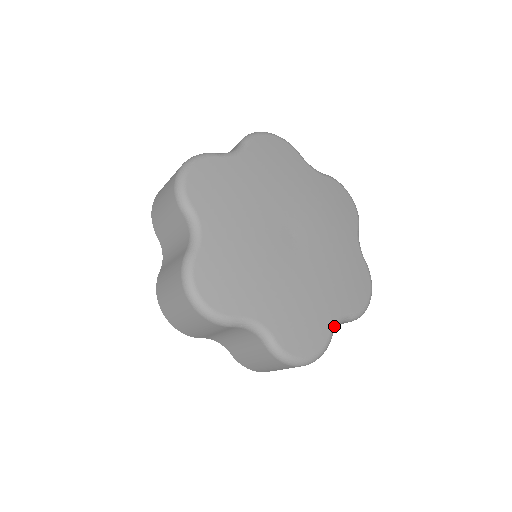
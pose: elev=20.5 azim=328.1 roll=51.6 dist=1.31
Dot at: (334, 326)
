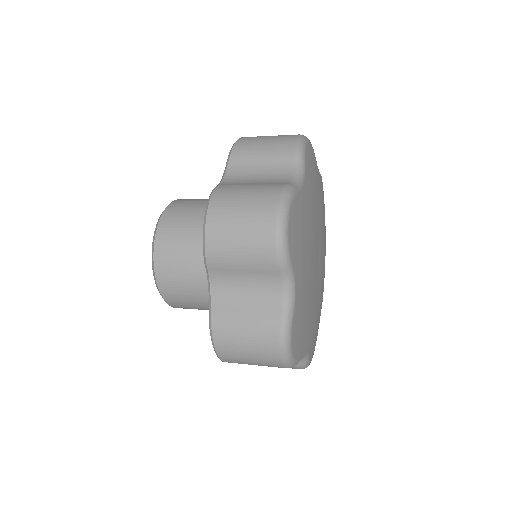
Dot at: (319, 322)
